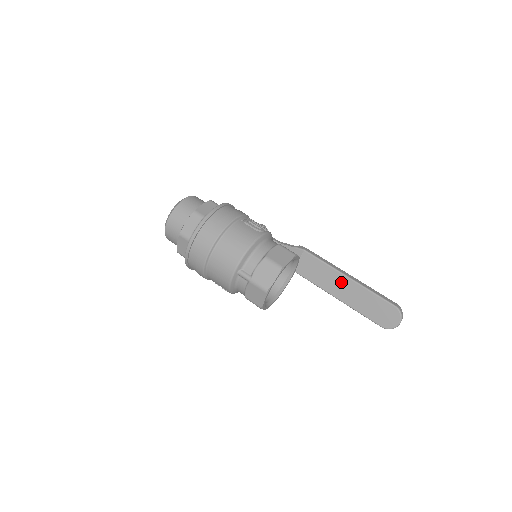
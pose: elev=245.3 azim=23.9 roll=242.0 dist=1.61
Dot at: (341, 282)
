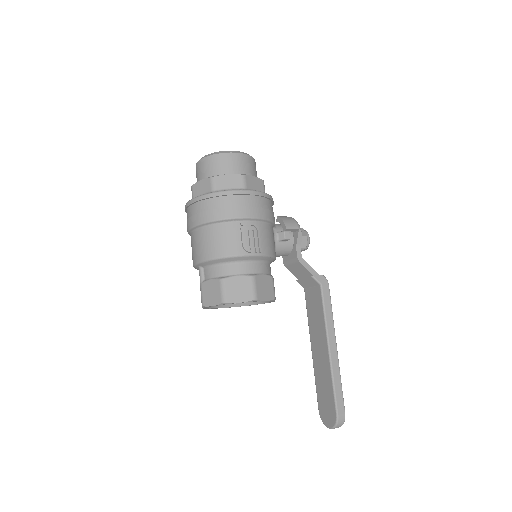
Dot at: (322, 344)
